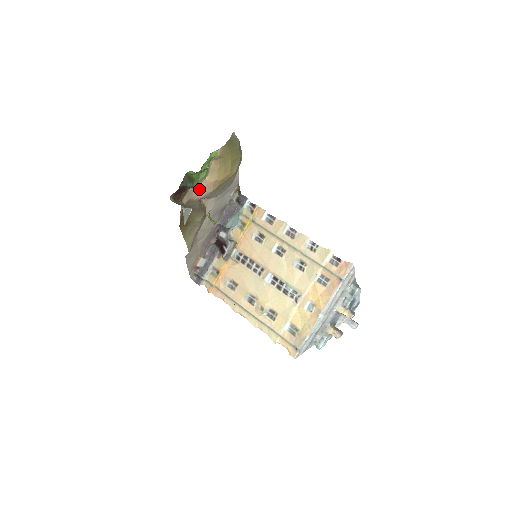
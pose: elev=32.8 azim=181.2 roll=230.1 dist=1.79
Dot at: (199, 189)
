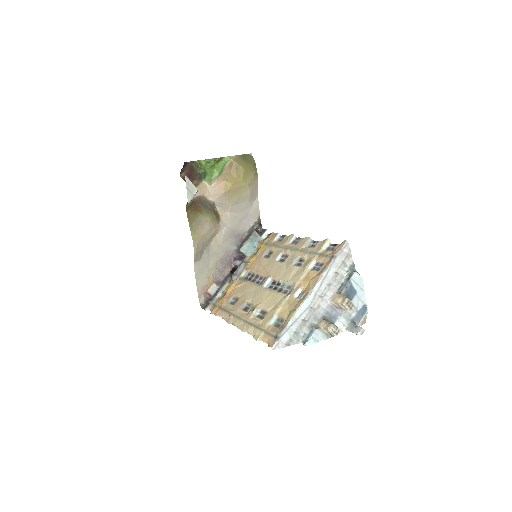
Dot at: (212, 189)
